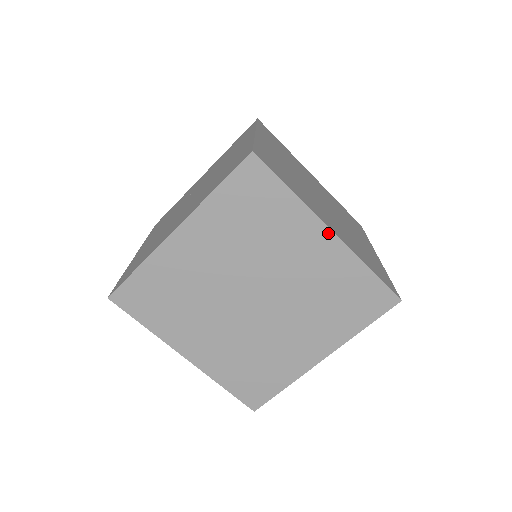
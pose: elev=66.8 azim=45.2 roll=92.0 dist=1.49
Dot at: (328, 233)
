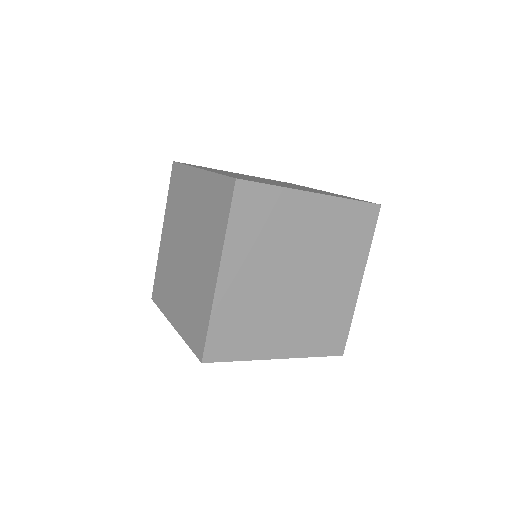
Dot at: (276, 357)
